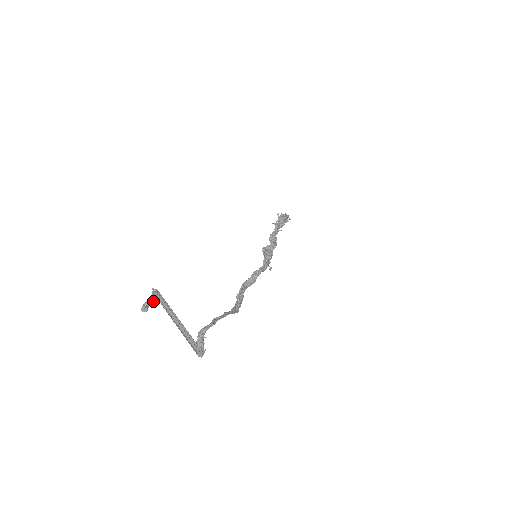
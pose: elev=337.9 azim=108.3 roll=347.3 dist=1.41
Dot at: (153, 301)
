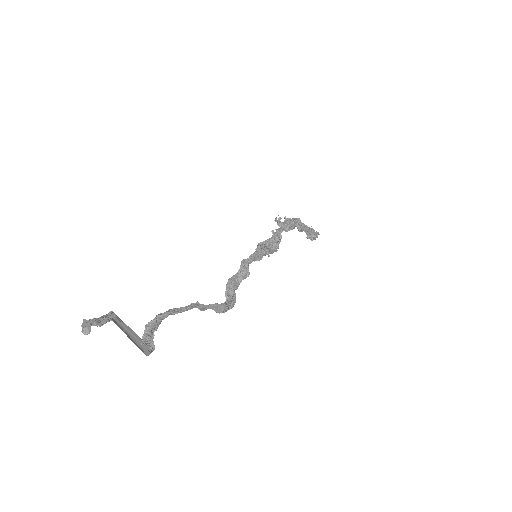
Dot at: (104, 323)
